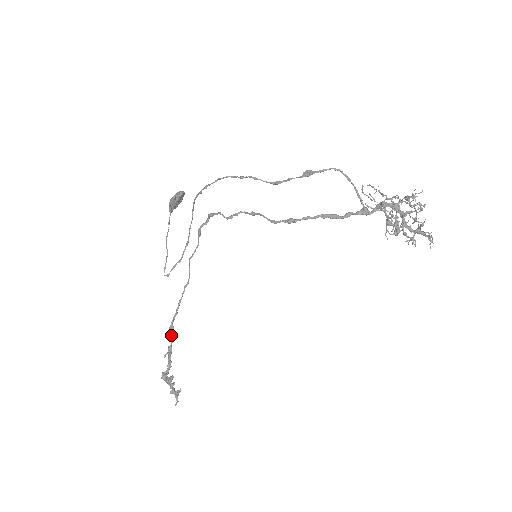
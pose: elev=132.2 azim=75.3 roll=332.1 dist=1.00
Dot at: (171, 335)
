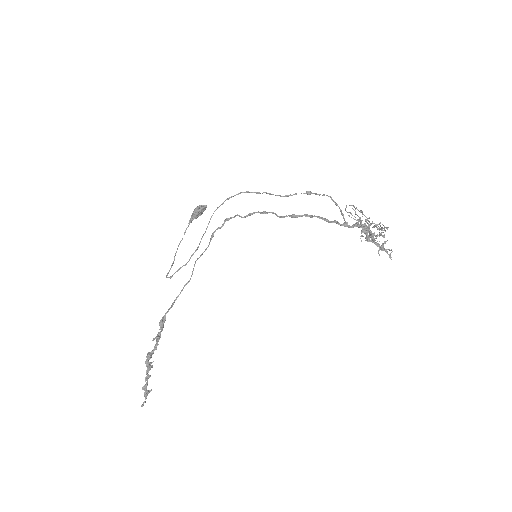
Dot at: (162, 324)
